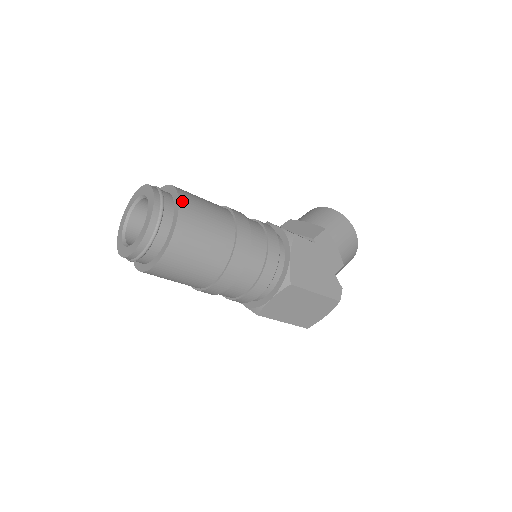
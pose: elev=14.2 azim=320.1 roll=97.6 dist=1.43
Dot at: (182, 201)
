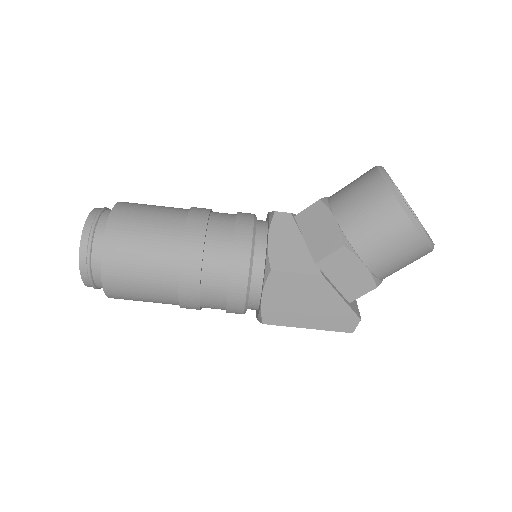
Dot at: (105, 258)
